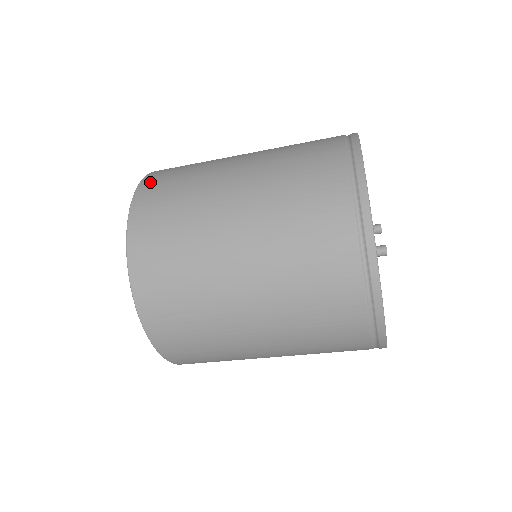
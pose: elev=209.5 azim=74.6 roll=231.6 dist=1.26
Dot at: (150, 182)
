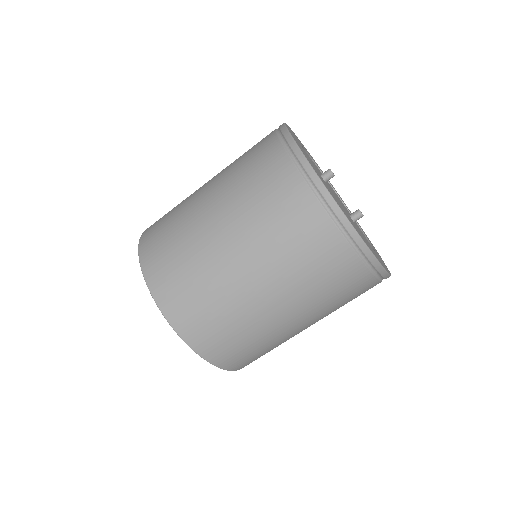
Dot at: occluded
